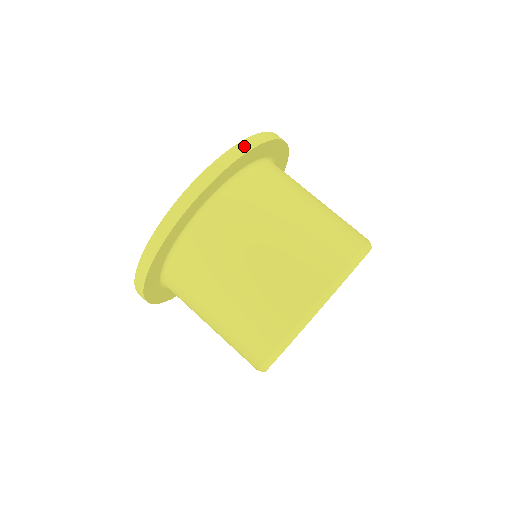
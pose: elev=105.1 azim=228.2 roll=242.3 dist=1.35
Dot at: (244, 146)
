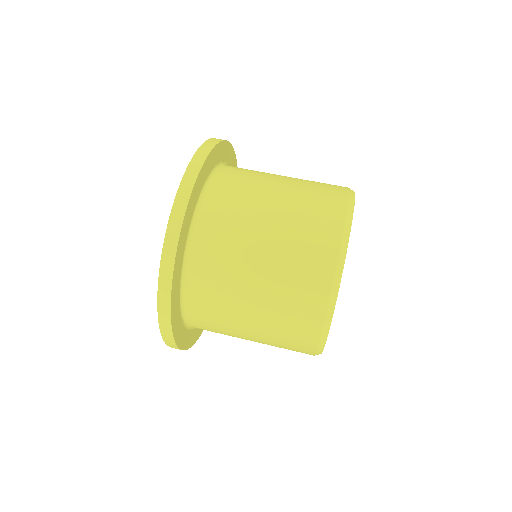
Dot at: occluded
